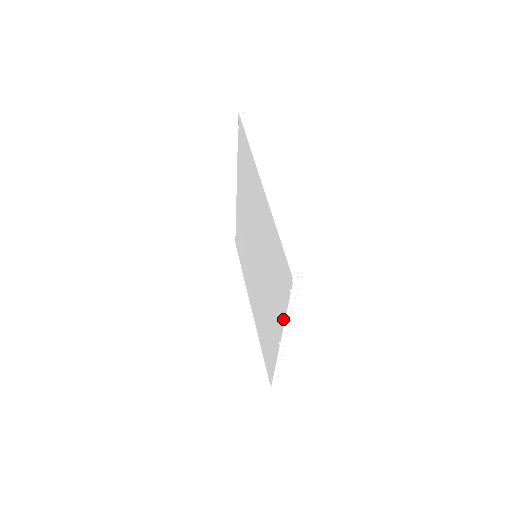
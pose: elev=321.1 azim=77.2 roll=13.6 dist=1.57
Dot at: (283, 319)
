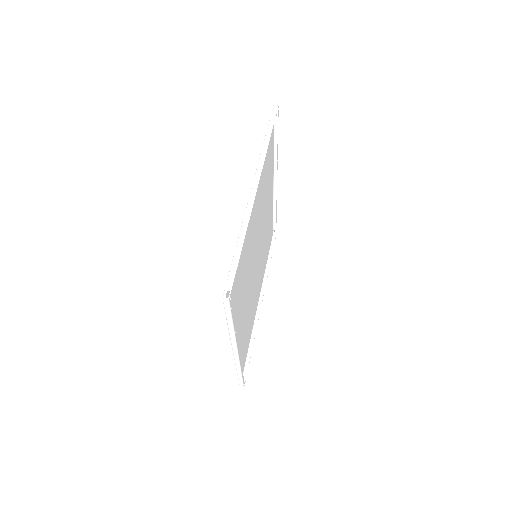
Dot at: occluded
